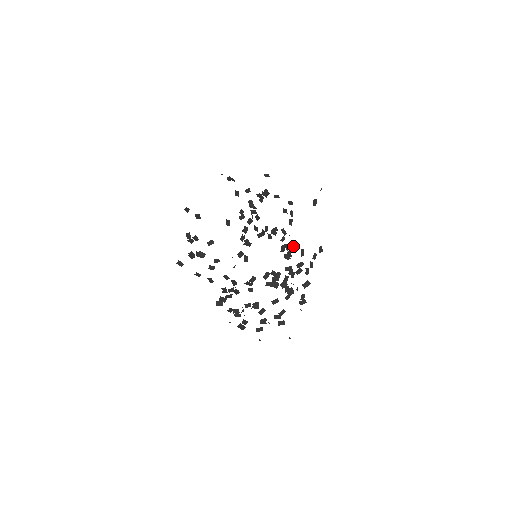
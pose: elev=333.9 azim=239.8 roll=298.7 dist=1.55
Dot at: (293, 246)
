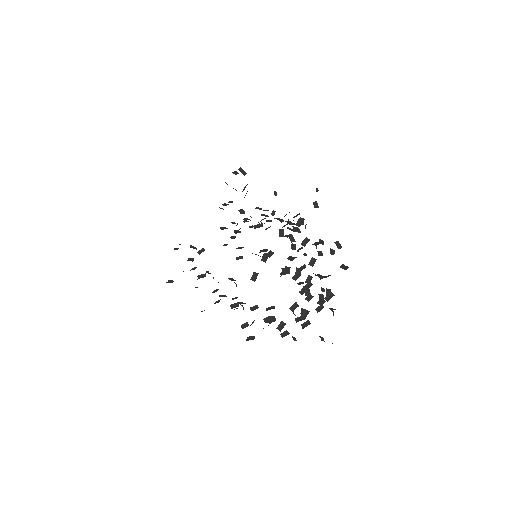
Dot at: (290, 223)
